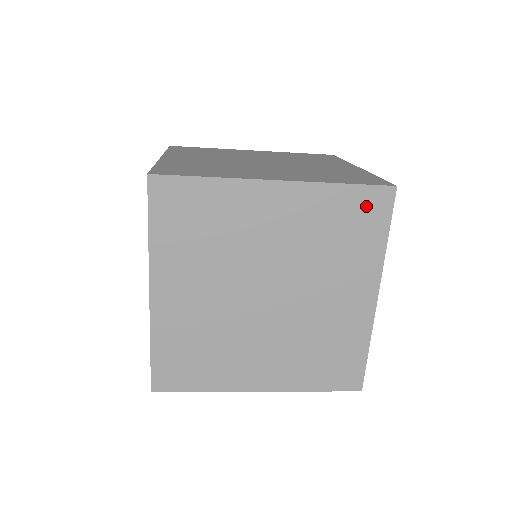
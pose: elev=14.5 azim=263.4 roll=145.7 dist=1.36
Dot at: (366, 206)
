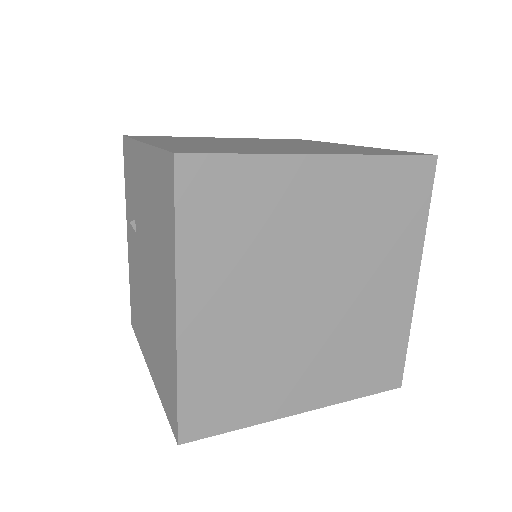
Dot at: (410, 179)
